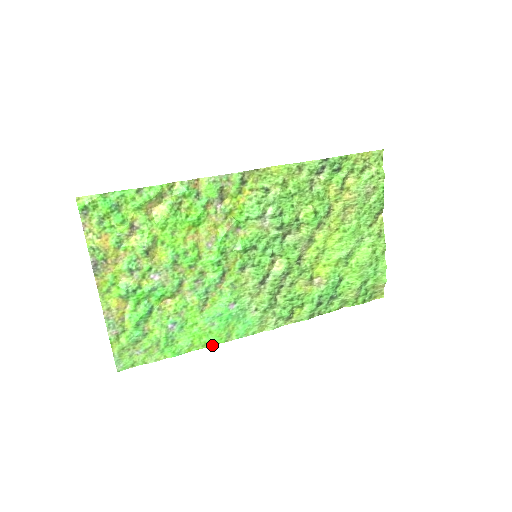
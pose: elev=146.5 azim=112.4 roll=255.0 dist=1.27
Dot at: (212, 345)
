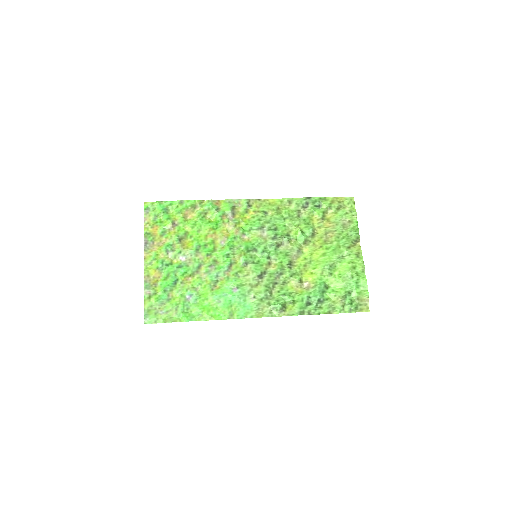
Dot at: (217, 319)
